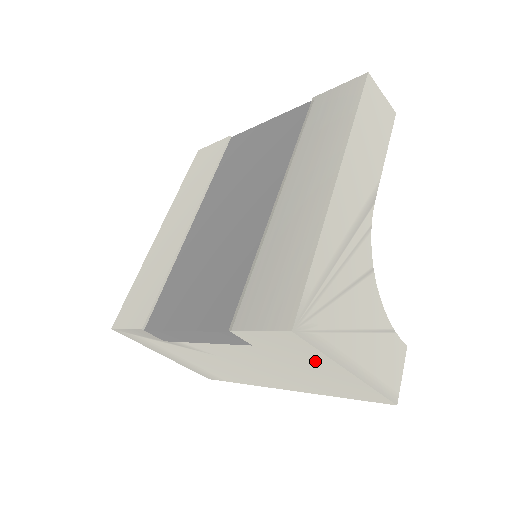
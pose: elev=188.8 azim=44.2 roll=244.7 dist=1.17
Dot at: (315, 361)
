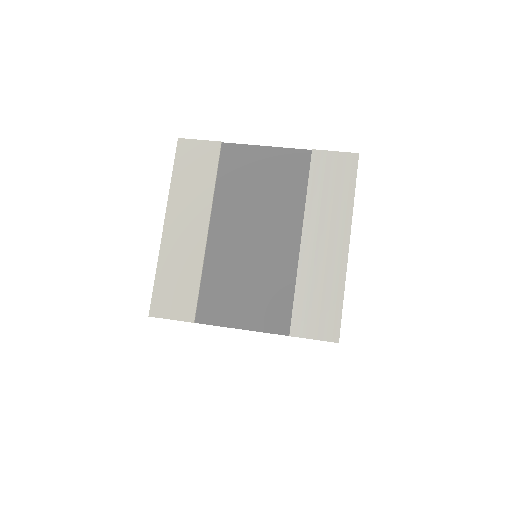
Dot at: occluded
